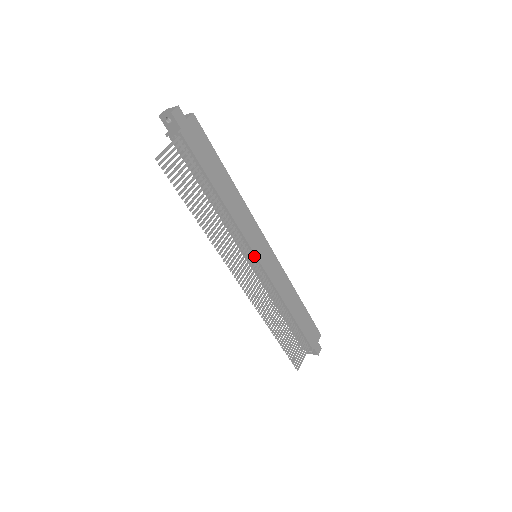
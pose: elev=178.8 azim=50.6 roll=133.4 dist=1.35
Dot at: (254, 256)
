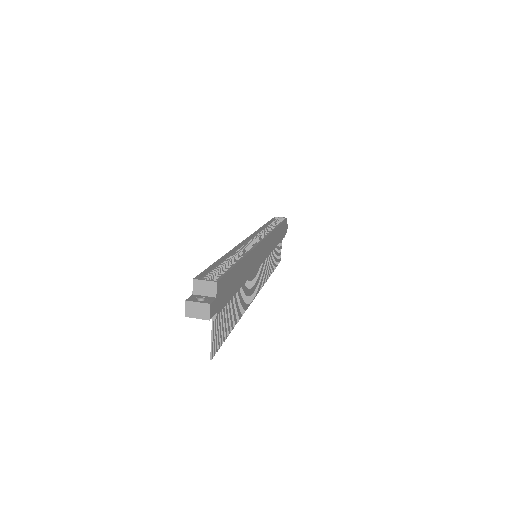
Dot at: occluded
